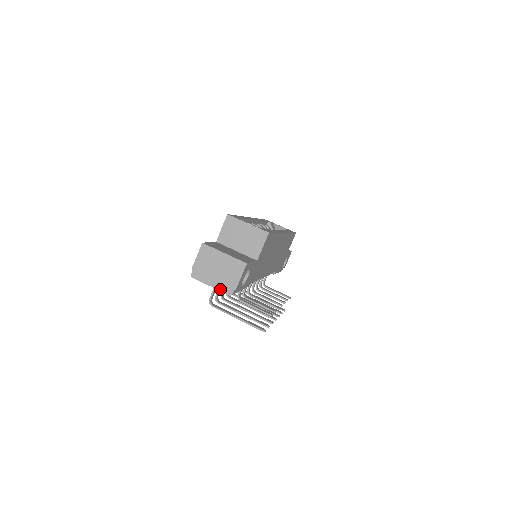
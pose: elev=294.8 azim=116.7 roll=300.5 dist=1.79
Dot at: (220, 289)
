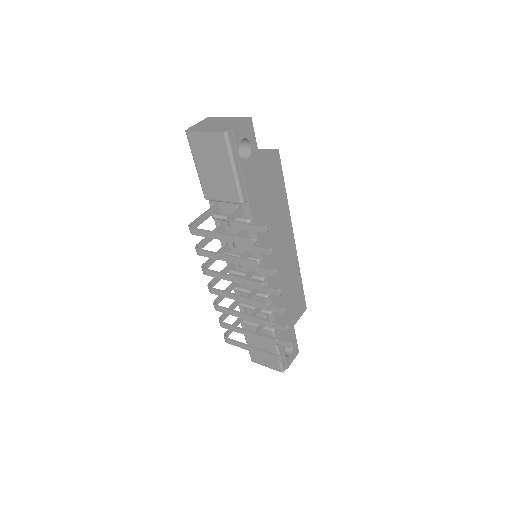
Dot at: (214, 131)
